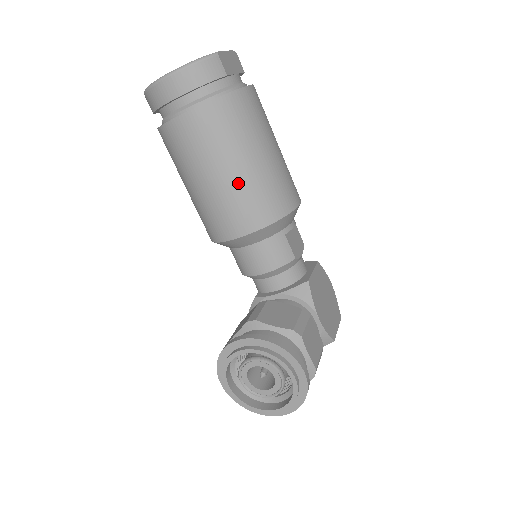
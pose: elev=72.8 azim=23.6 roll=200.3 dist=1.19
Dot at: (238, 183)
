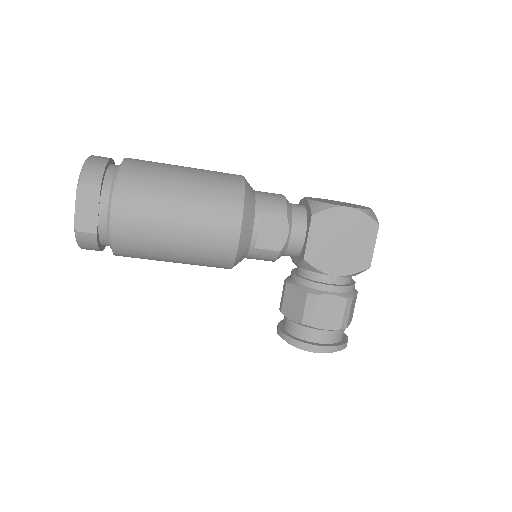
Dot at: (186, 263)
